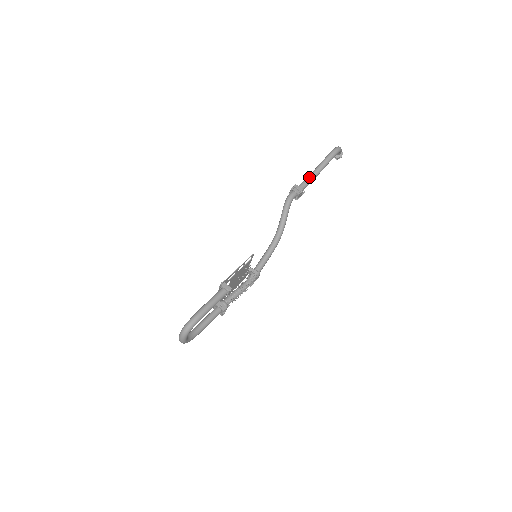
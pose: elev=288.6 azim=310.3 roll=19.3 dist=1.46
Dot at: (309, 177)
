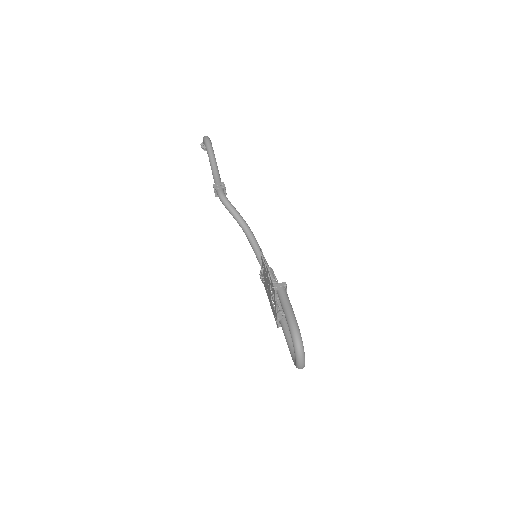
Dot at: (214, 172)
